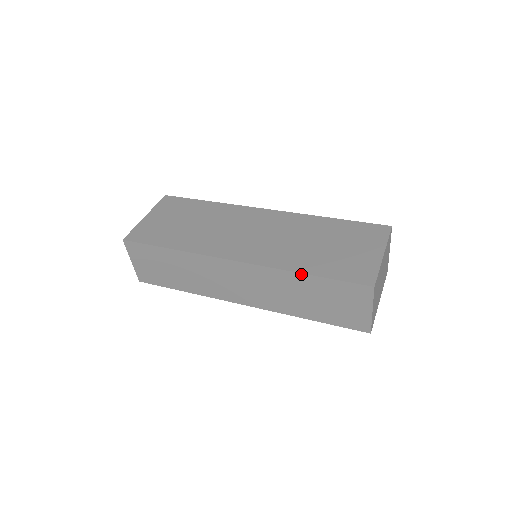
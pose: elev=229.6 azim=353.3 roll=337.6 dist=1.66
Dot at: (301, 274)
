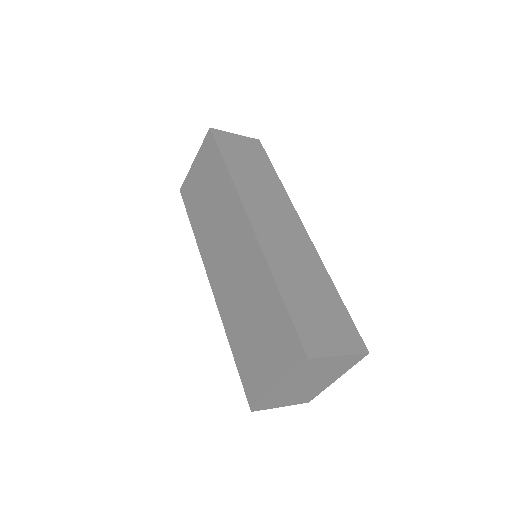
Dot at: (230, 342)
